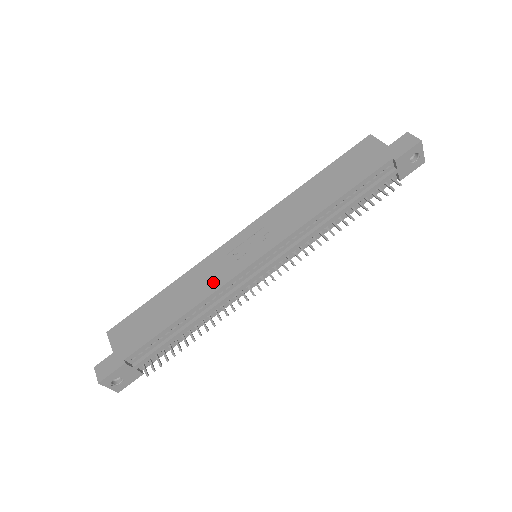
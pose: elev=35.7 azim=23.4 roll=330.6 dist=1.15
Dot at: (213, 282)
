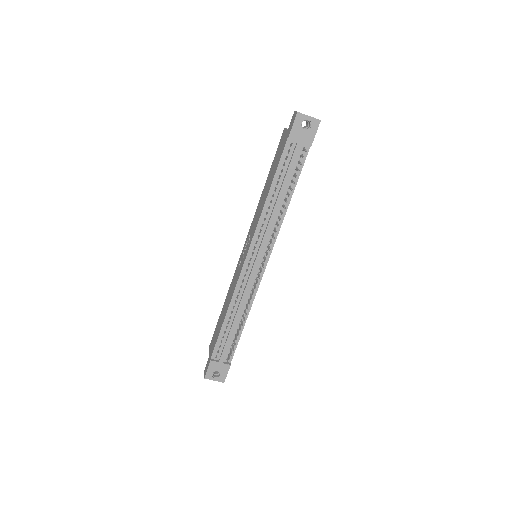
Dot at: (234, 287)
